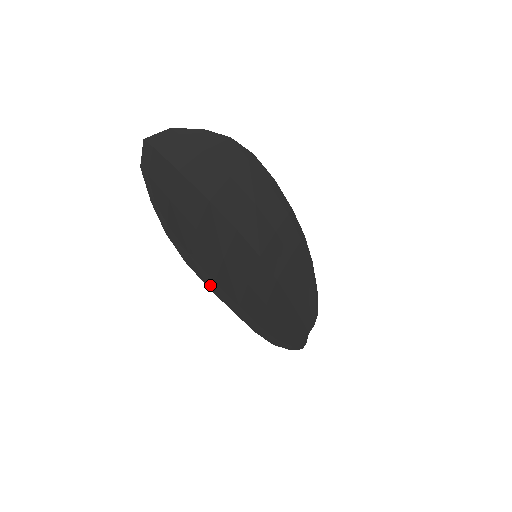
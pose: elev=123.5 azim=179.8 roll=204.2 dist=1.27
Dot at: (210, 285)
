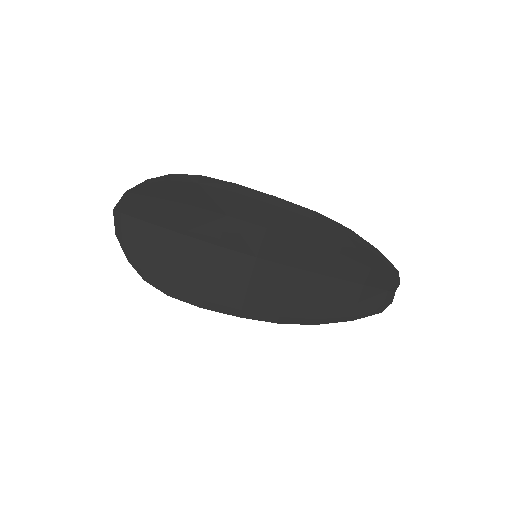
Dot at: (199, 304)
